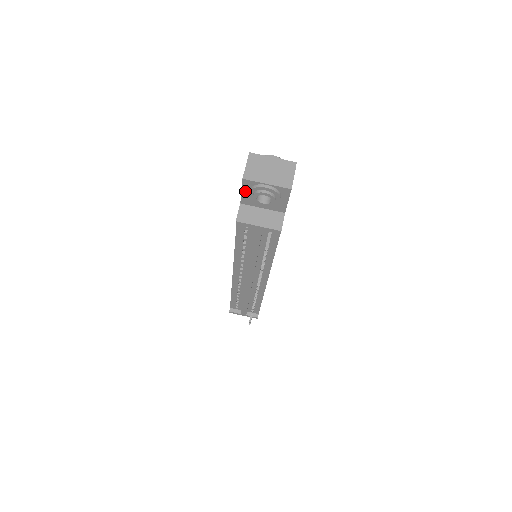
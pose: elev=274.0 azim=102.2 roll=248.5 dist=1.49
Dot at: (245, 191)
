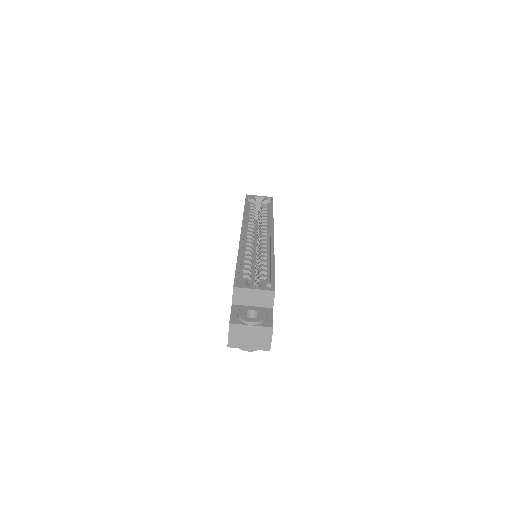
Dot at: occluded
